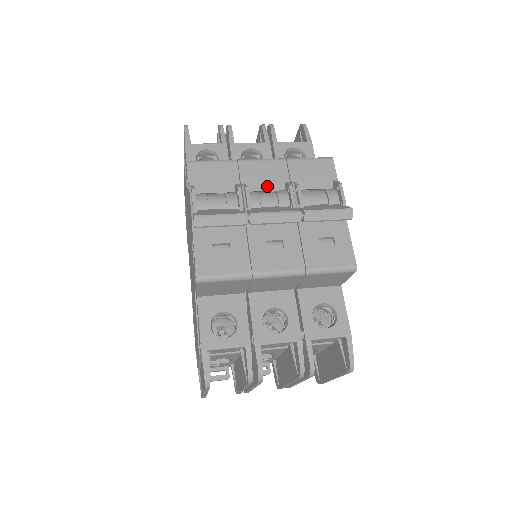
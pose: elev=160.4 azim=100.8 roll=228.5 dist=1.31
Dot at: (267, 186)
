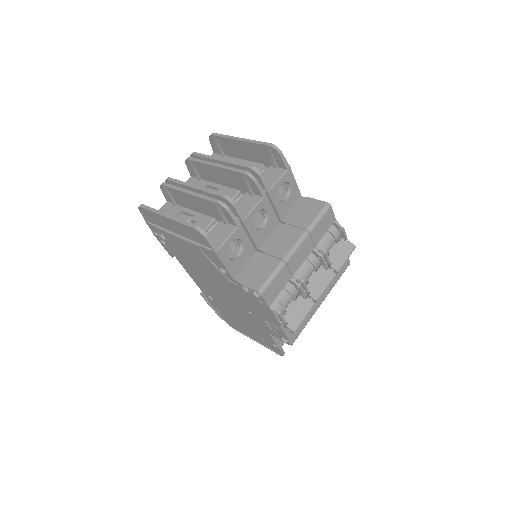
Dot at: (303, 261)
